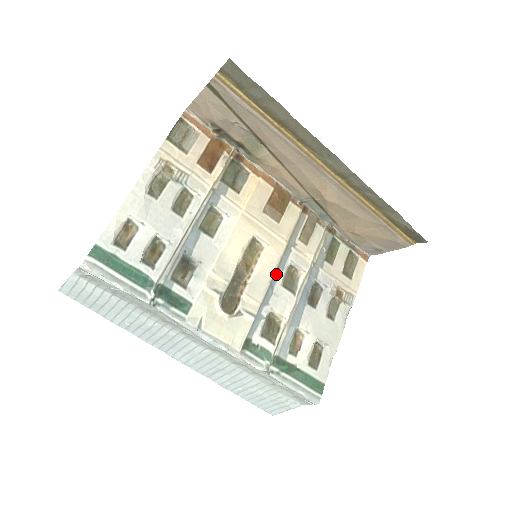
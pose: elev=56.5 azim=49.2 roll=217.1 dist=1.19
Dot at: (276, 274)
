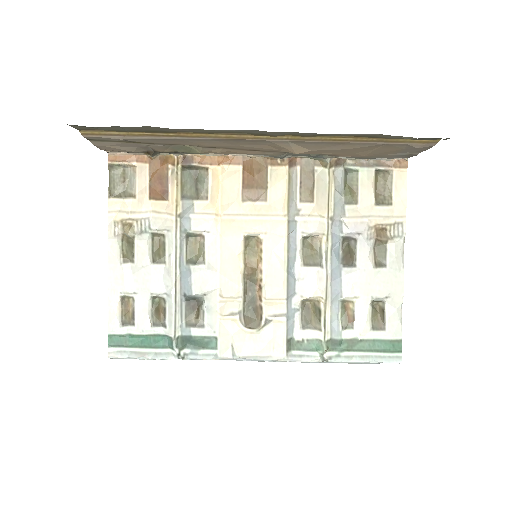
Dot at: (290, 258)
